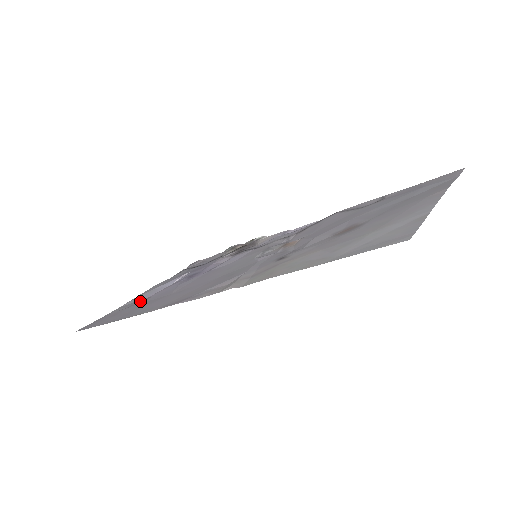
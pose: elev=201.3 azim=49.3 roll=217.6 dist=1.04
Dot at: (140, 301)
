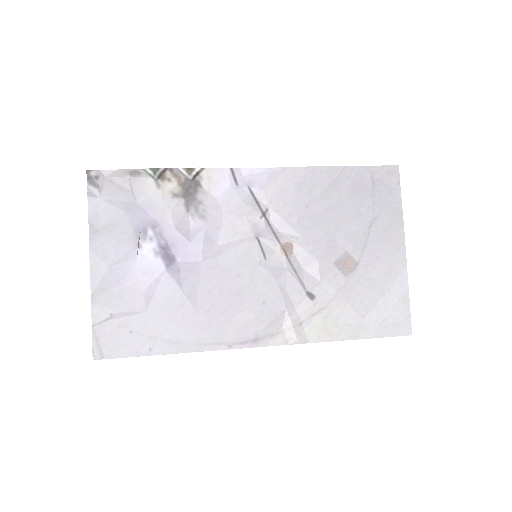
Dot at: (125, 297)
